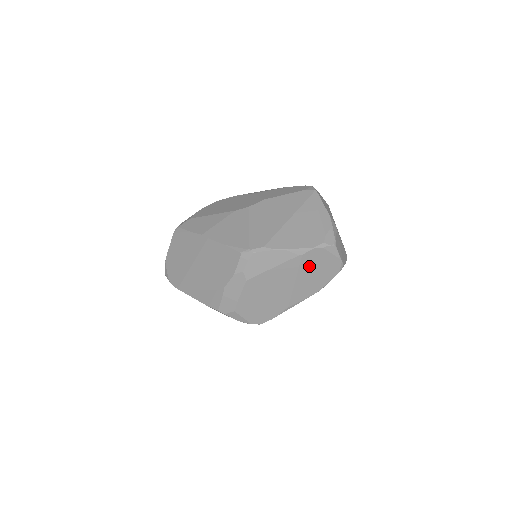
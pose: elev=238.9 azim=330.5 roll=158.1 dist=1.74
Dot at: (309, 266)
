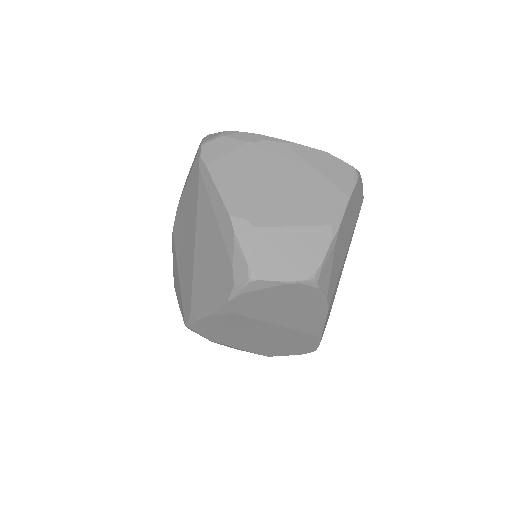
Dot at: (262, 310)
